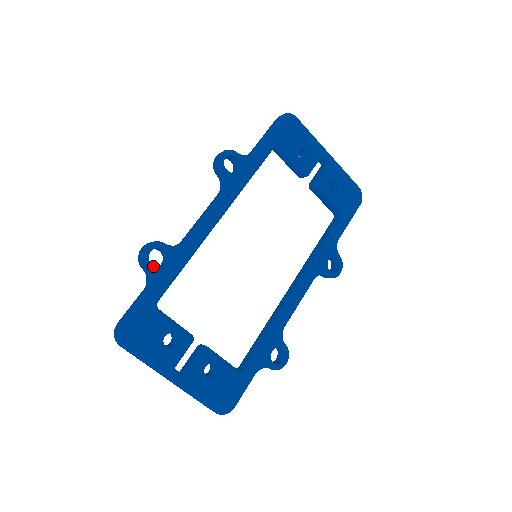
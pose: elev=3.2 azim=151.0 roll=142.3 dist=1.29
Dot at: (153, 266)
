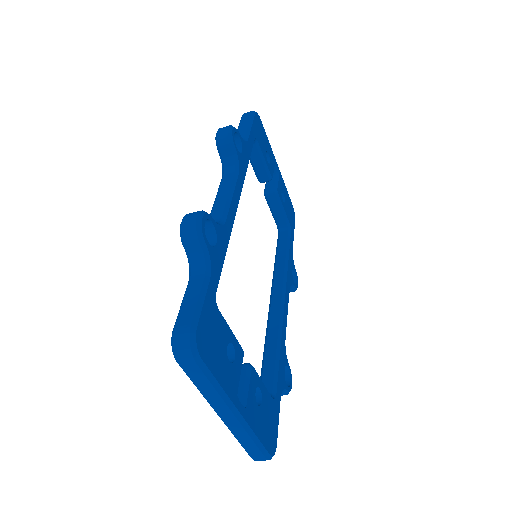
Dot at: (208, 243)
